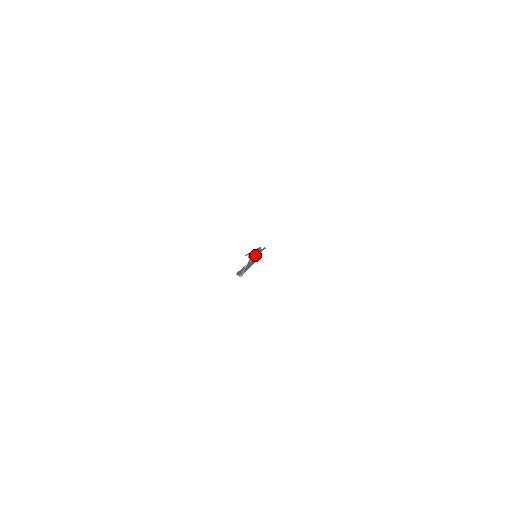
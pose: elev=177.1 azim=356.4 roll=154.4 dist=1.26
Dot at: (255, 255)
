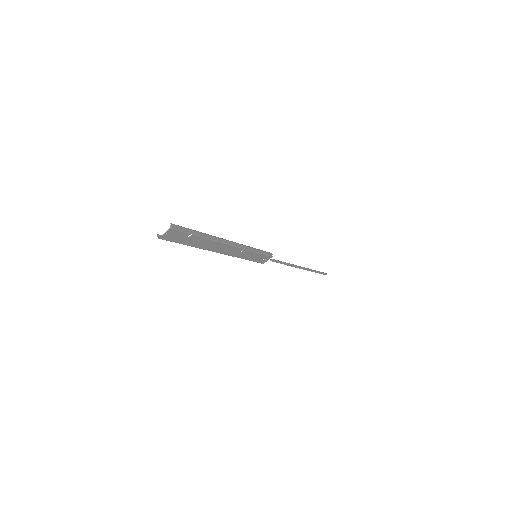
Dot at: (218, 242)
